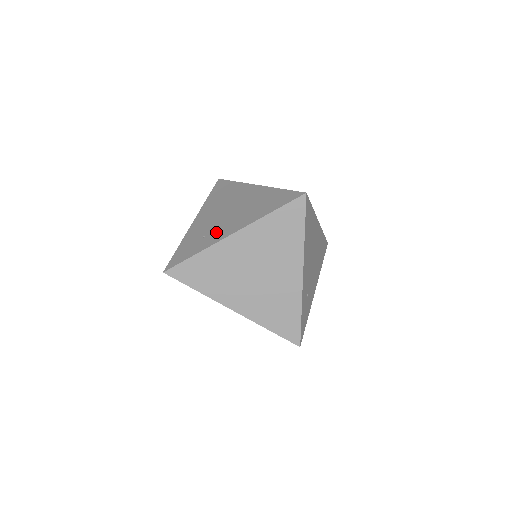
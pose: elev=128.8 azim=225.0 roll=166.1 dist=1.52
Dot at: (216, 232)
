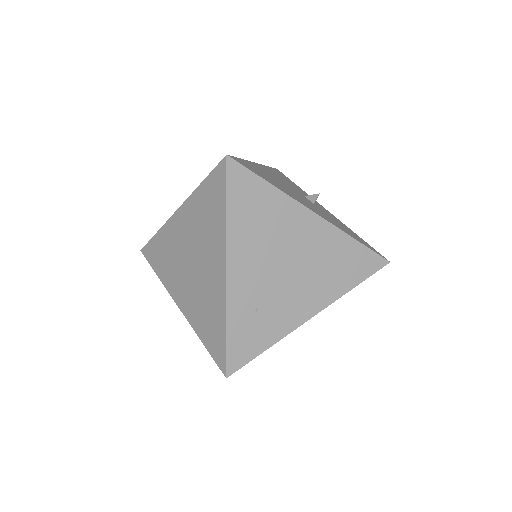
Dot at: occluded
